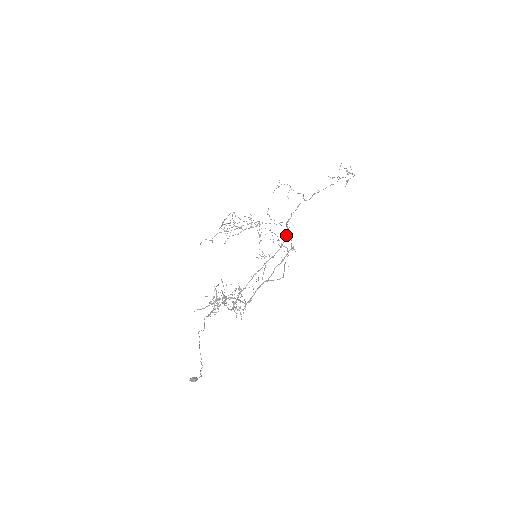
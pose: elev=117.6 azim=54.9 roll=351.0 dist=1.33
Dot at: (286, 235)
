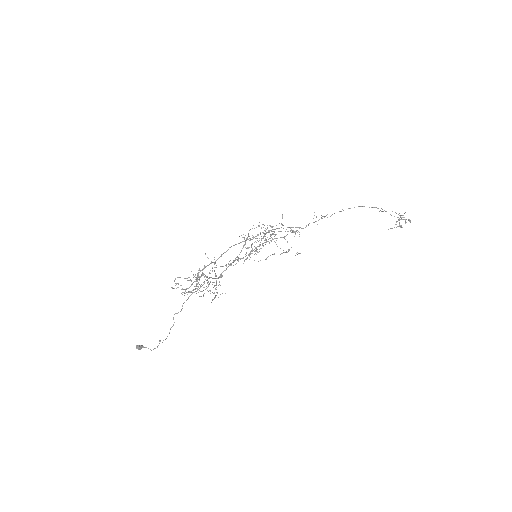
Dot at: occluded
